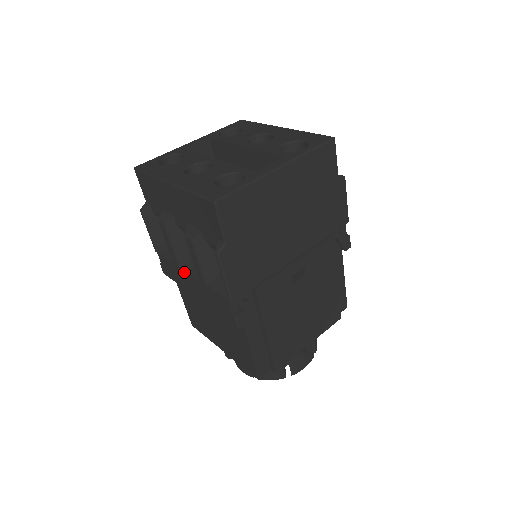
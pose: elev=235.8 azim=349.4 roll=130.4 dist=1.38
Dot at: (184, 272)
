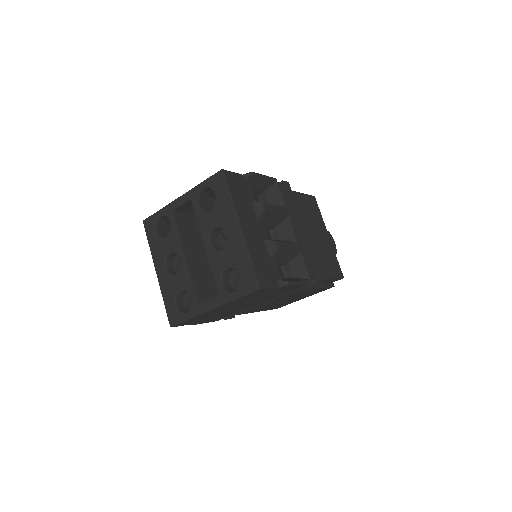
Dot at: occluded
